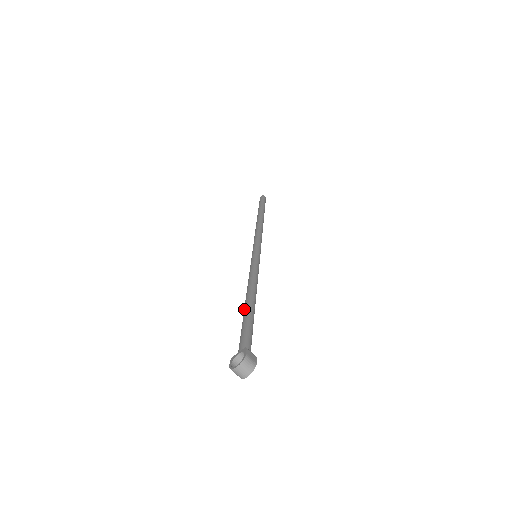
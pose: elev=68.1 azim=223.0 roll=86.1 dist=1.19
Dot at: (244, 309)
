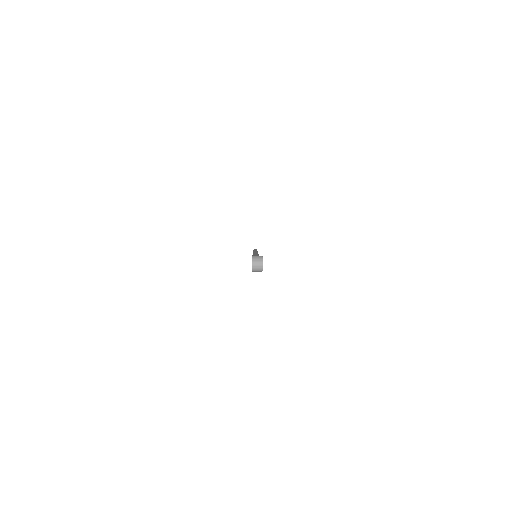
Dot at: occluded
